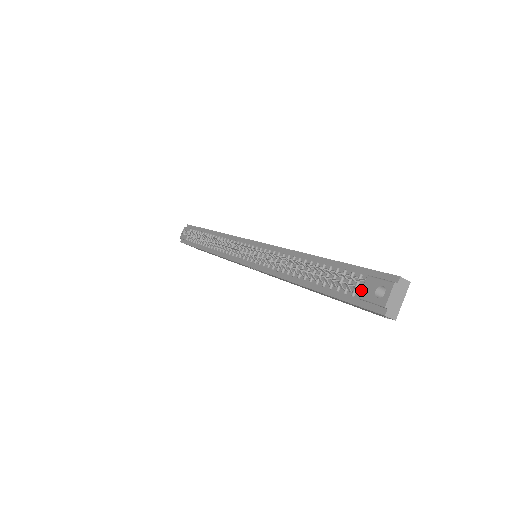
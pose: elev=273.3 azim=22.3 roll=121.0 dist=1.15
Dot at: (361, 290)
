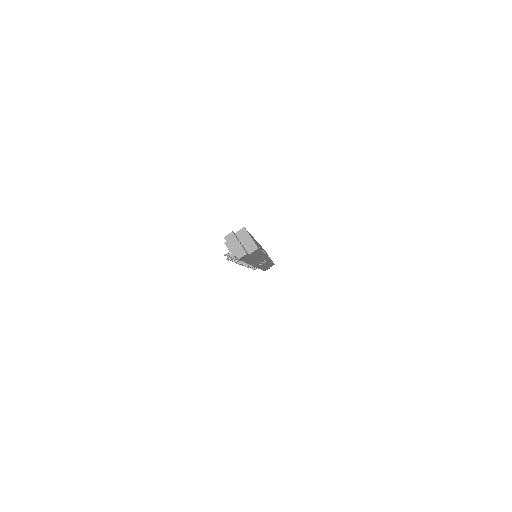
Dot at: occluded
